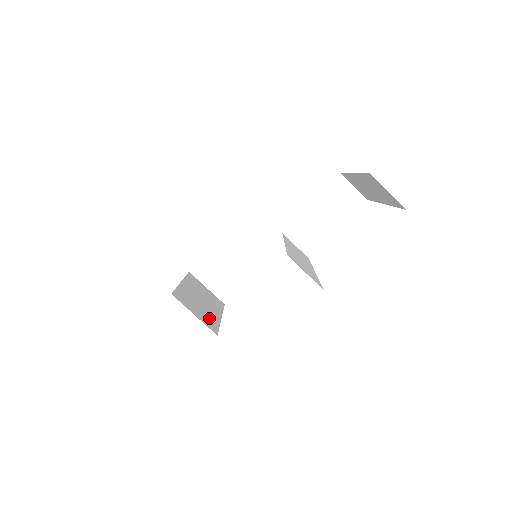
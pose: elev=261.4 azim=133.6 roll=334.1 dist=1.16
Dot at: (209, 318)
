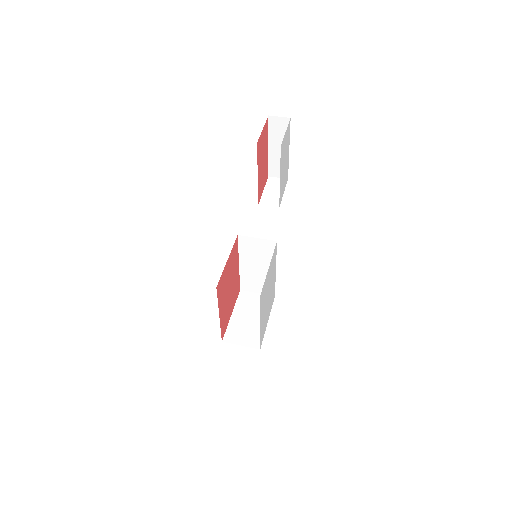
Dot at: occluded
